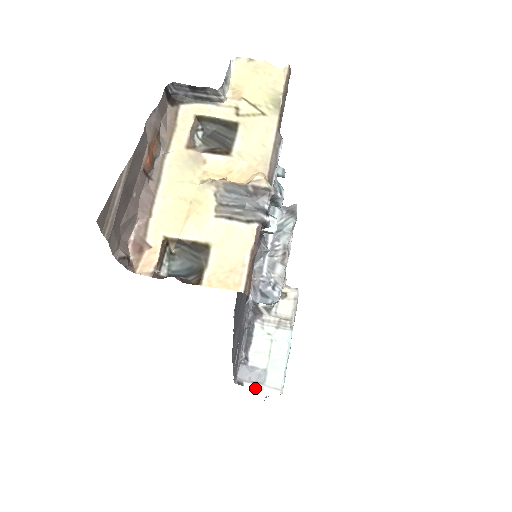
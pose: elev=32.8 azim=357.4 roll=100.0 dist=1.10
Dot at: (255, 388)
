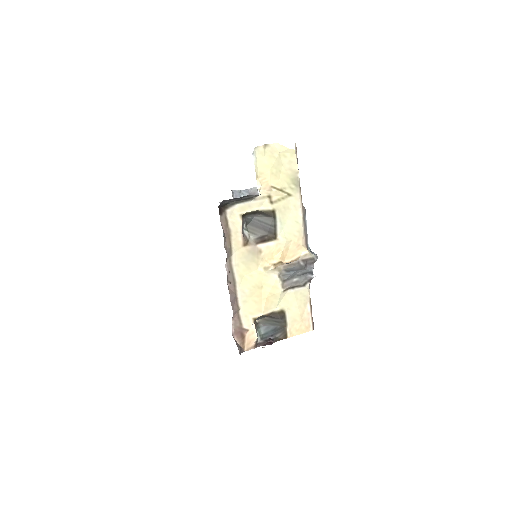
Dot at: occluded
